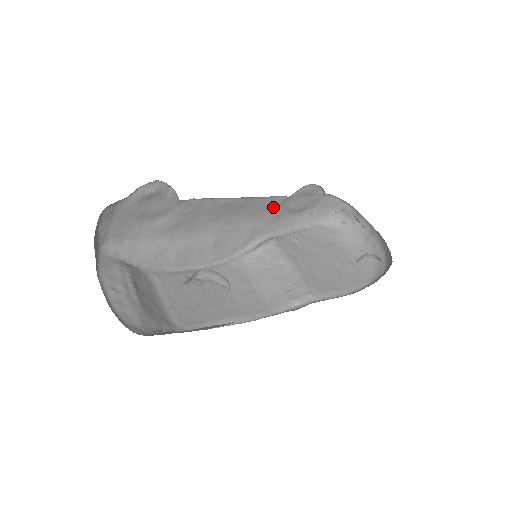
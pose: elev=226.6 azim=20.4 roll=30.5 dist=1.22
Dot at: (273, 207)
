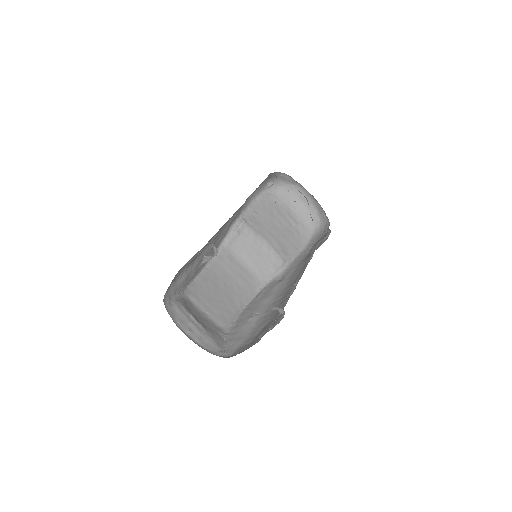
Dot at: occluded
